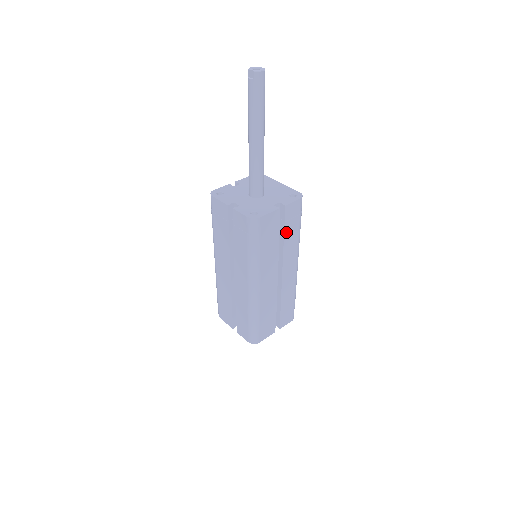
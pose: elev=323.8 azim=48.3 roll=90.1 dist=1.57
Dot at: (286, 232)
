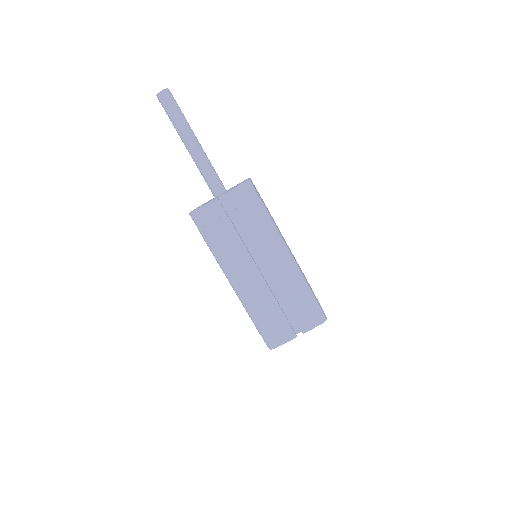
Dot at: occluded
